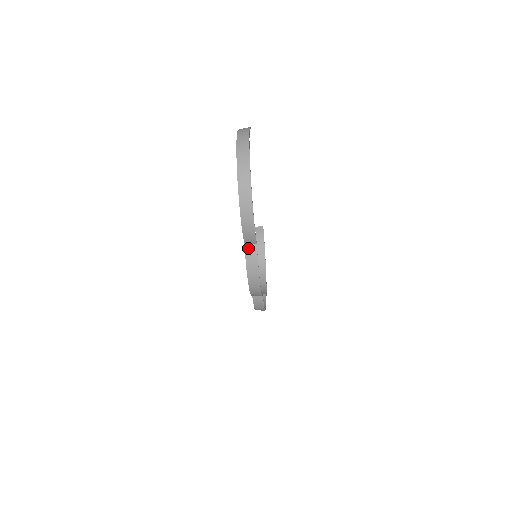
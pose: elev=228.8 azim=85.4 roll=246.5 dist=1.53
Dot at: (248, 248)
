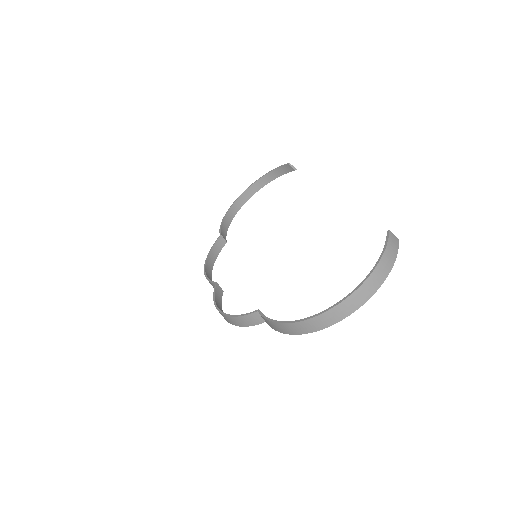
Dot at: (256, 316)
